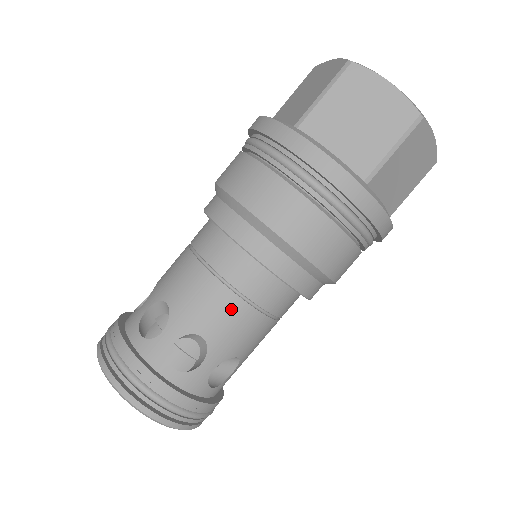
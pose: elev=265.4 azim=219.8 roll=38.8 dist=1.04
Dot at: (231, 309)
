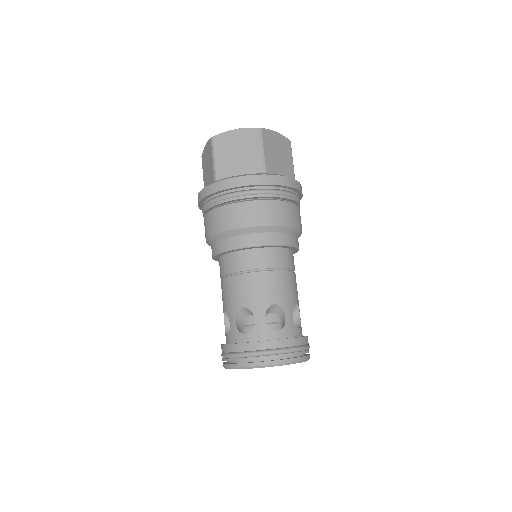
Dot at: (294, 280)
